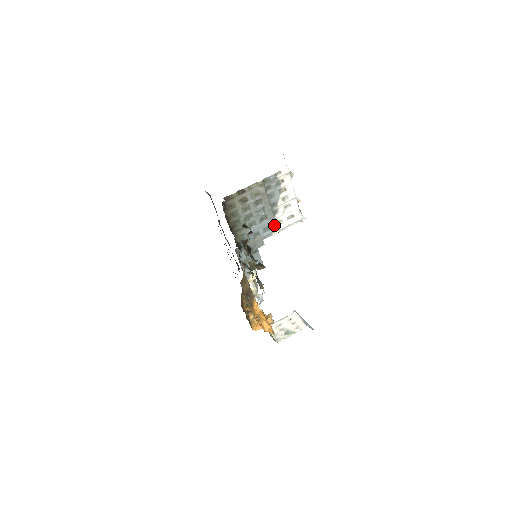
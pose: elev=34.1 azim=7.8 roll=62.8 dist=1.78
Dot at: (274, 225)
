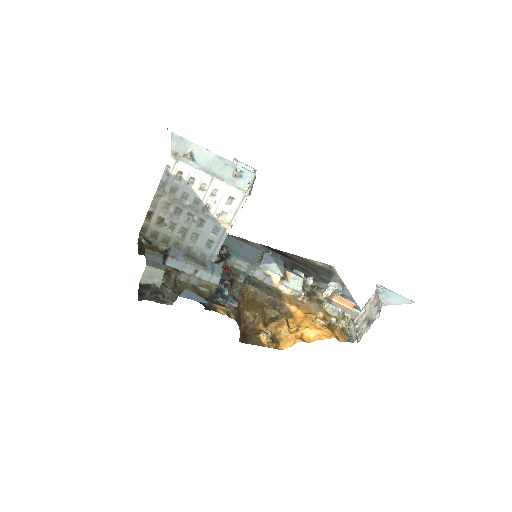
Dot at: (219, 222)
